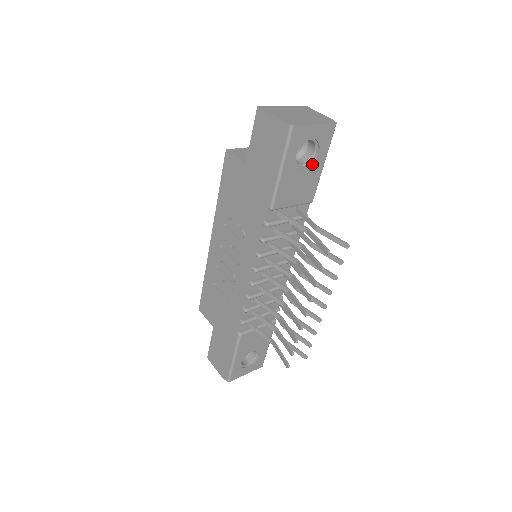
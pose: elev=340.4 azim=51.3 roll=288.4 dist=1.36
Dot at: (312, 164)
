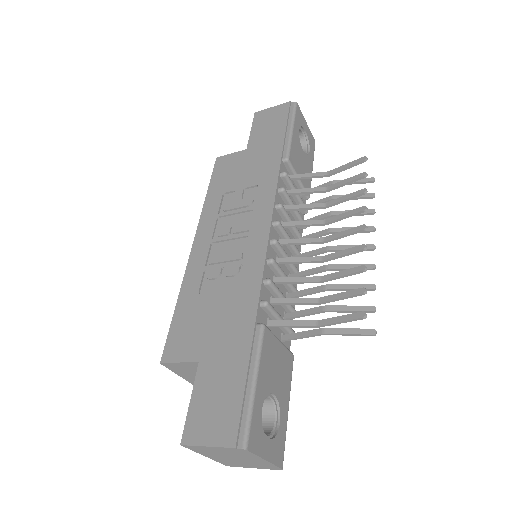
Dot at: (307, 156)
